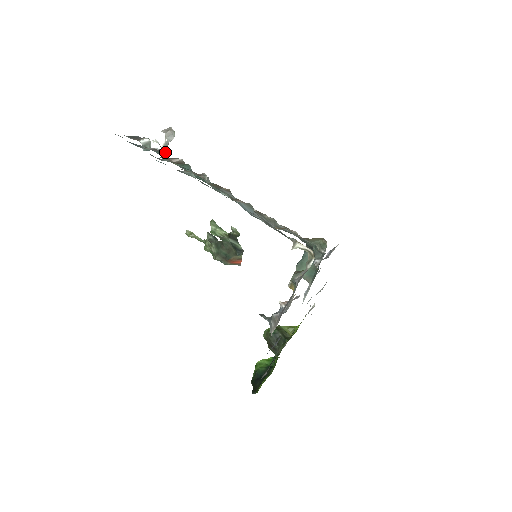
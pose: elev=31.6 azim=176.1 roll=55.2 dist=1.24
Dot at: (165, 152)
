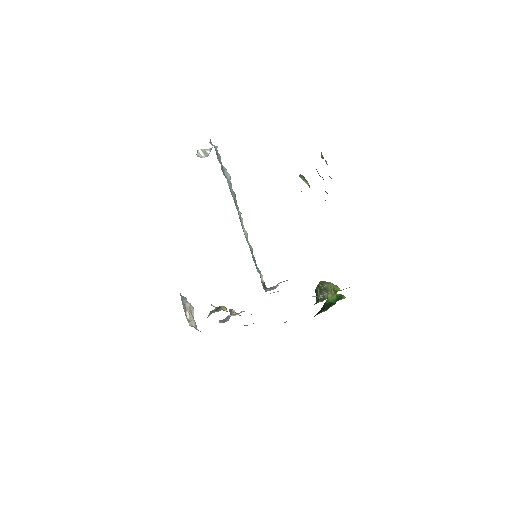
Dot at: occluded
